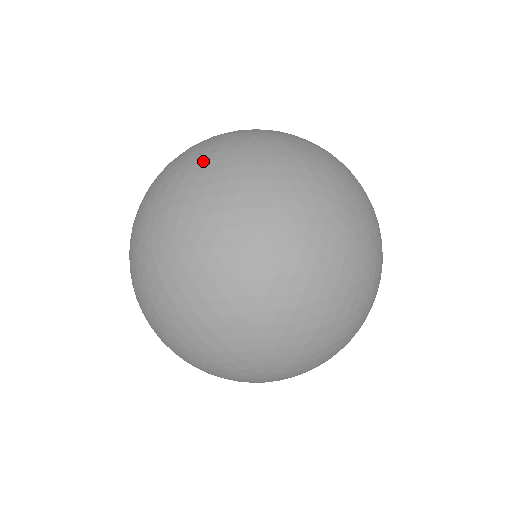
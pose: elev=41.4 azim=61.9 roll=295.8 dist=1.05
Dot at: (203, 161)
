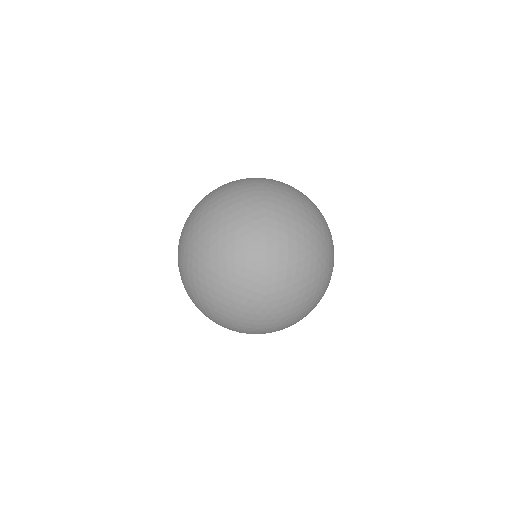
Dot at: (292, 188)
